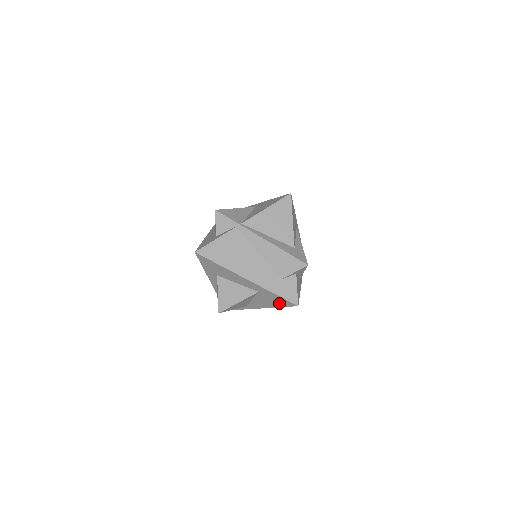
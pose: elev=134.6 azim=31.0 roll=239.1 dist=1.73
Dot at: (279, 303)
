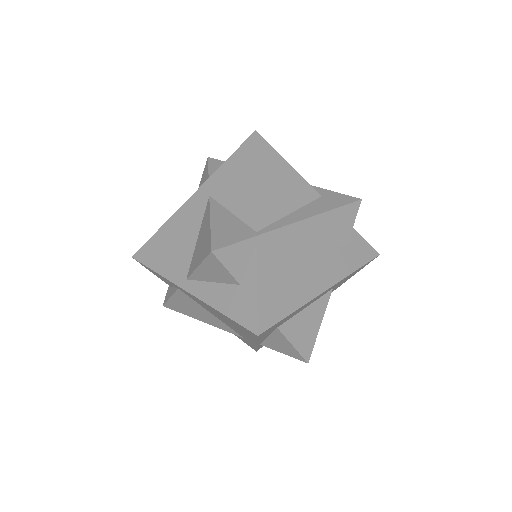
Dot at: occluded
